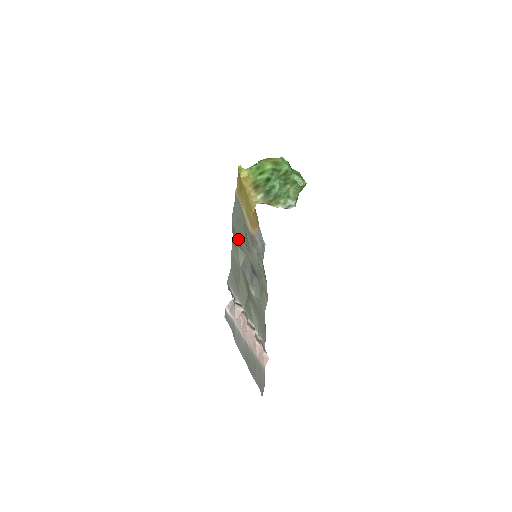
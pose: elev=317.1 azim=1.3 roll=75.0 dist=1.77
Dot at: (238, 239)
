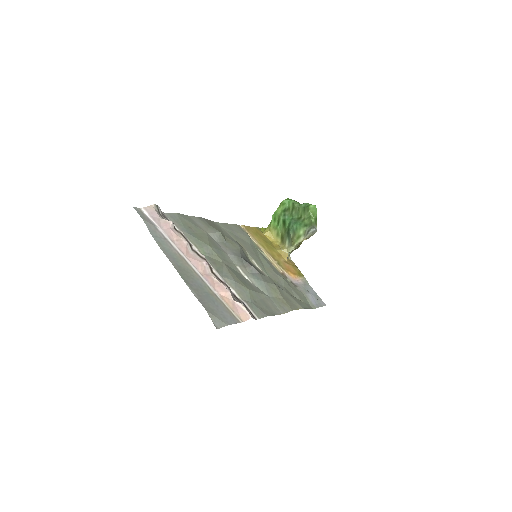
Dot at: (220, 230)
